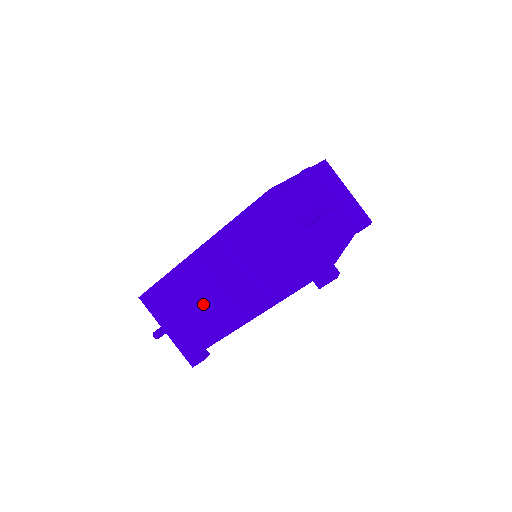
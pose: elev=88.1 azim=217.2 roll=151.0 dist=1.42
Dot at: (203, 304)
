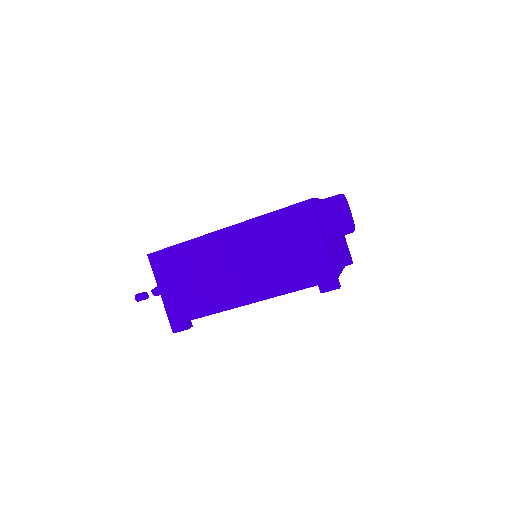
Dot at: (209, 278)
